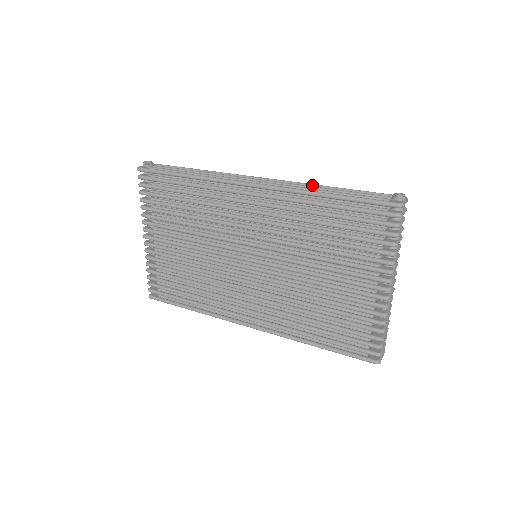
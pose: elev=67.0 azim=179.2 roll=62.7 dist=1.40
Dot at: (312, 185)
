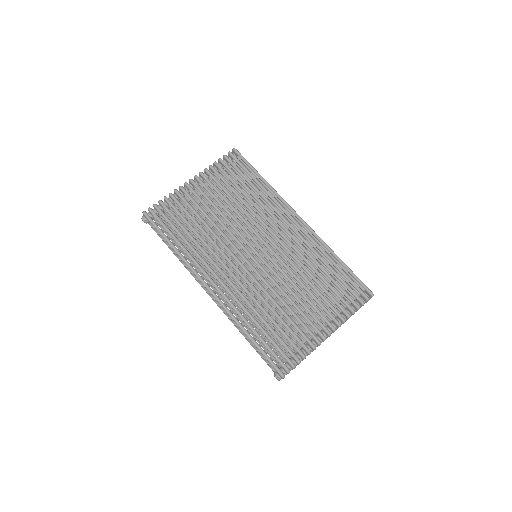
Dot at: occluded
